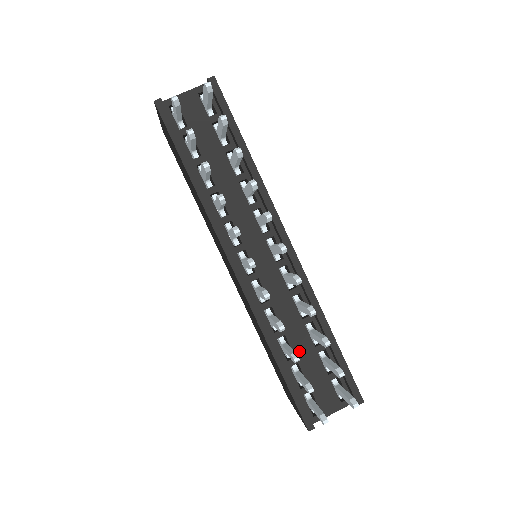
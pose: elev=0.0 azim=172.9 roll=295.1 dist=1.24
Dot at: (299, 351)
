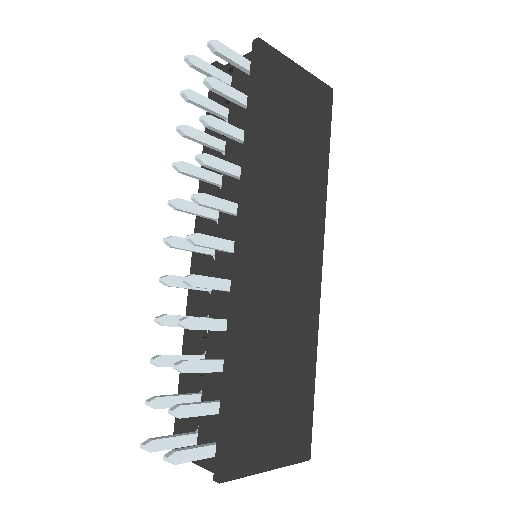
Dot at: (208, 373)
